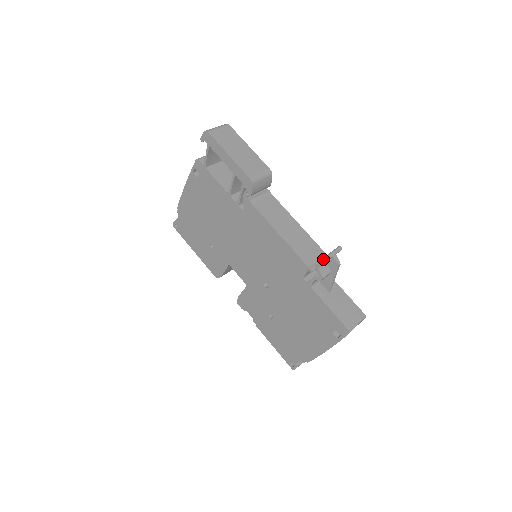
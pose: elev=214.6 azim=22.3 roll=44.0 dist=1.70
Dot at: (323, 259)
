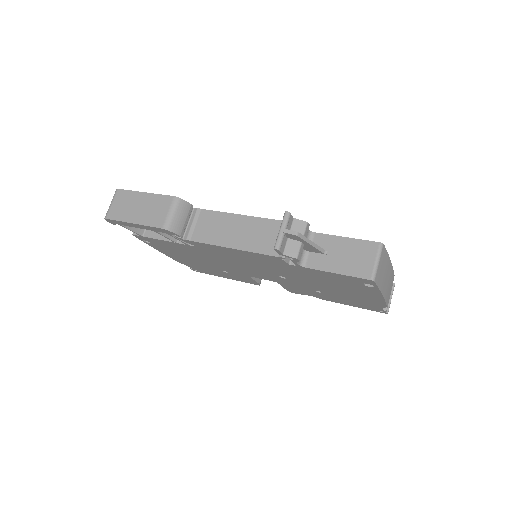
Dot at: (275, 248)
